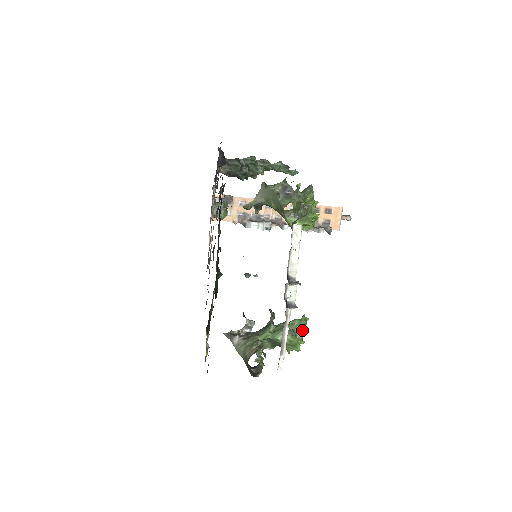
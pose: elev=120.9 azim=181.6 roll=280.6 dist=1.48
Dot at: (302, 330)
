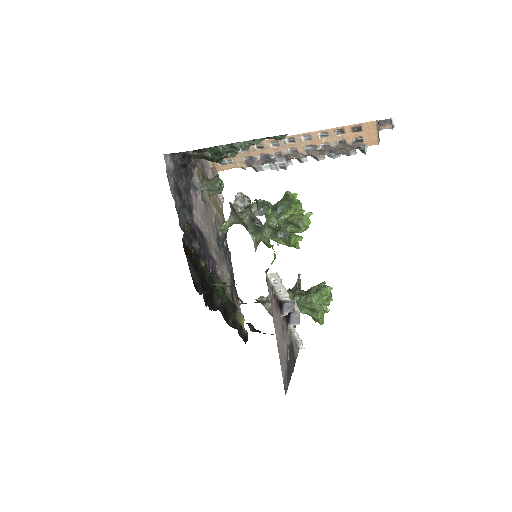
Dot at: (326, 300)
